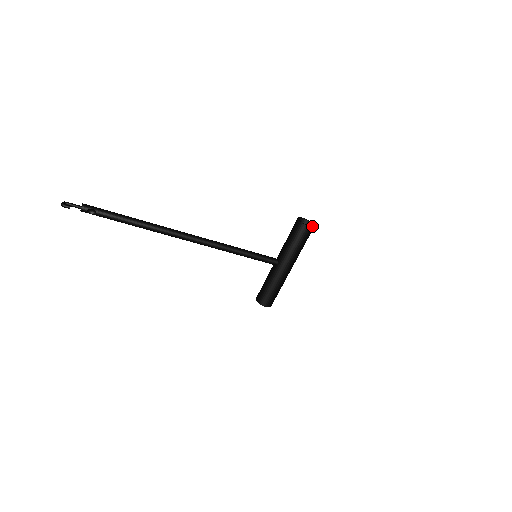
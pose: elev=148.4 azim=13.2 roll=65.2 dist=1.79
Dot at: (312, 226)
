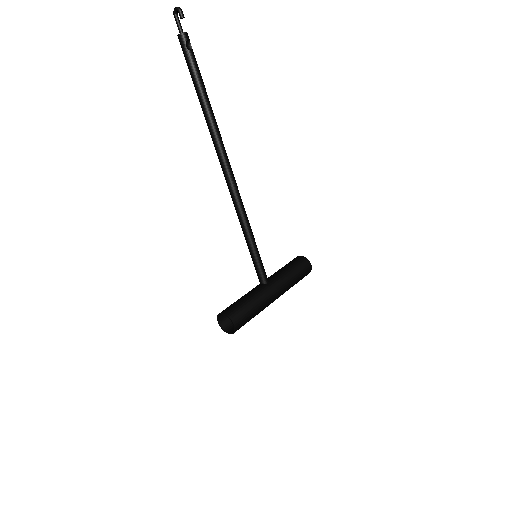
Dot at: occluded
